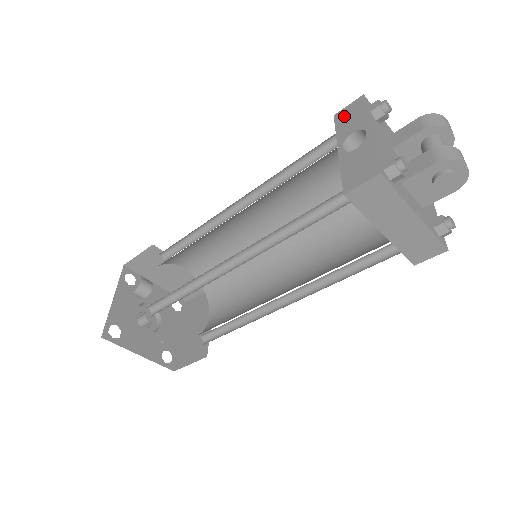
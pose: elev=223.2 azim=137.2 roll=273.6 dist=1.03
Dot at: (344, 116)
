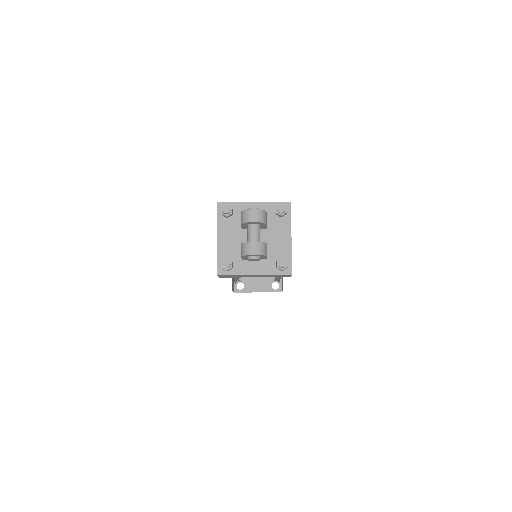
Dot at: occluded
